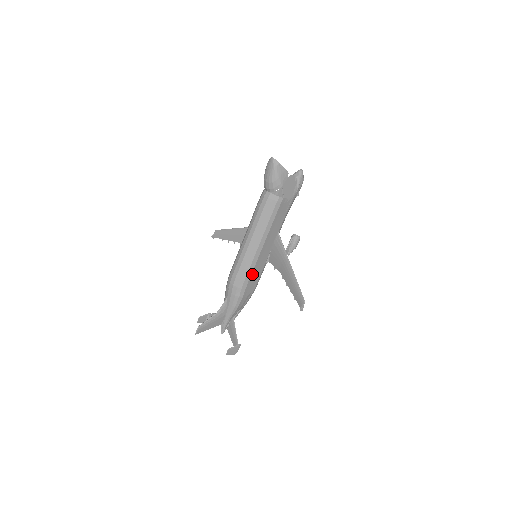
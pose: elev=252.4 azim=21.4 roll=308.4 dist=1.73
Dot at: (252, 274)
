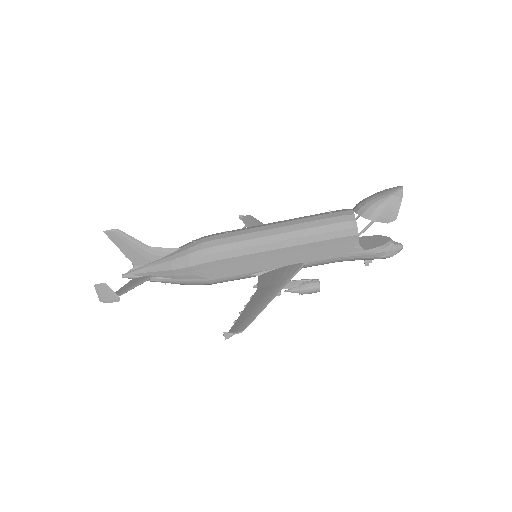
Dot at: (230, 259)
